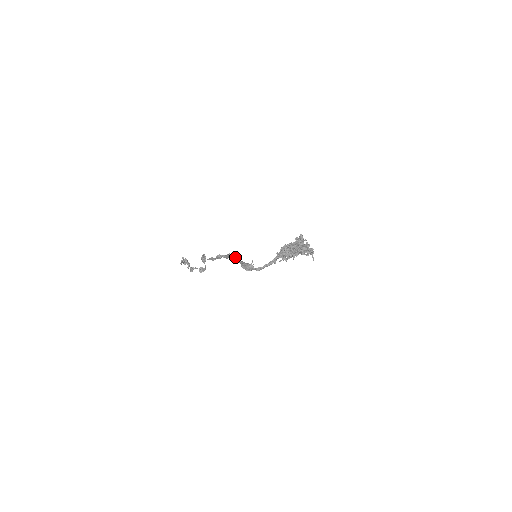
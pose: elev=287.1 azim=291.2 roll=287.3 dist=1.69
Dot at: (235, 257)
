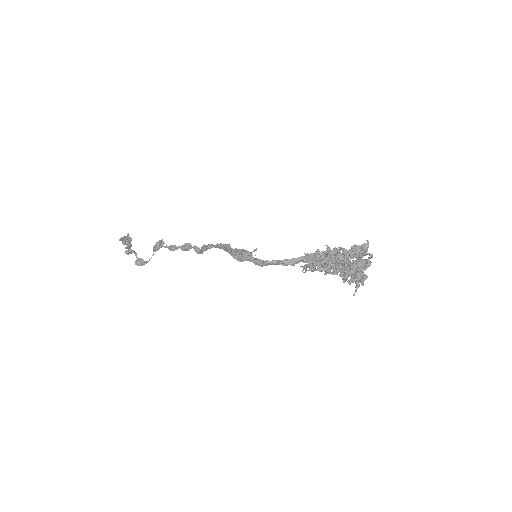
Dot at: (222, 244)
